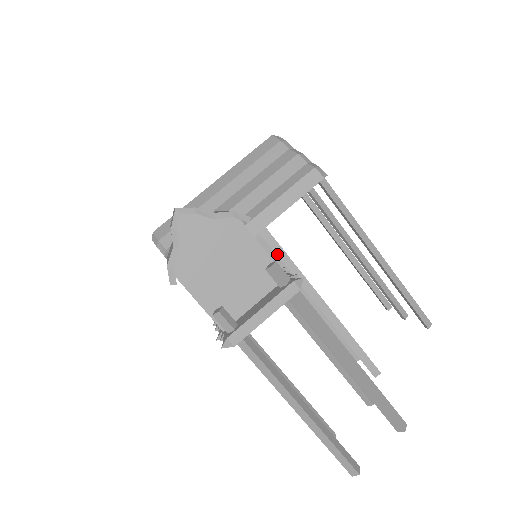
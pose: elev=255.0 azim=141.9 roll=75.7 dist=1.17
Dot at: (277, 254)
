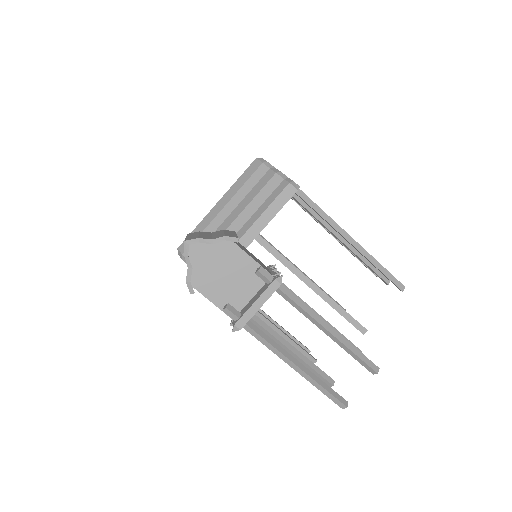
Dot at: (271, 253)
